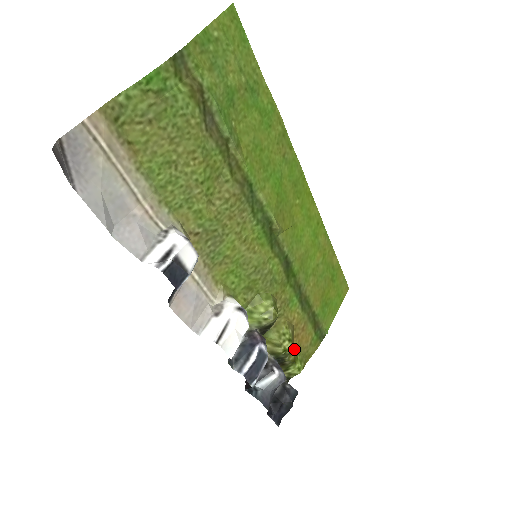
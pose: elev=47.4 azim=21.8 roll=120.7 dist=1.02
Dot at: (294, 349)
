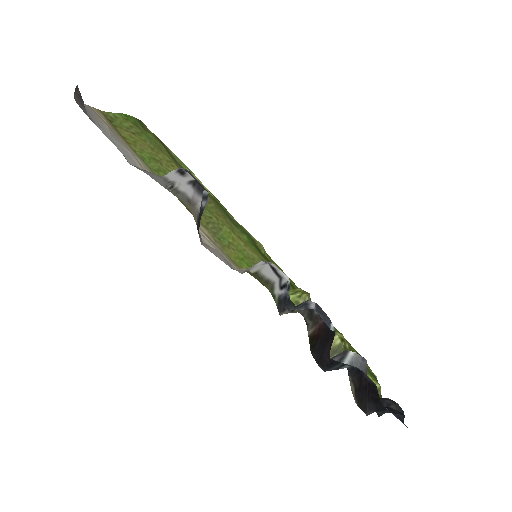
Dot at: occluded
